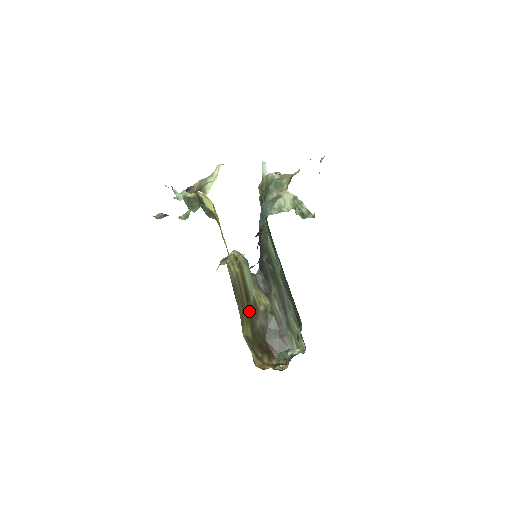
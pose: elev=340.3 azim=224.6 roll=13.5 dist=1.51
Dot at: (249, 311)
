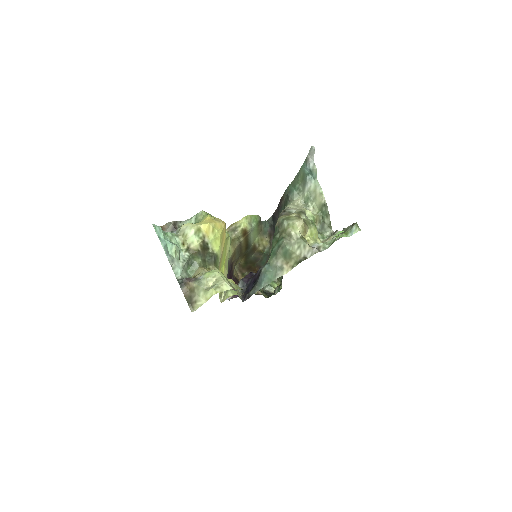
Dot at: (247, 252)
